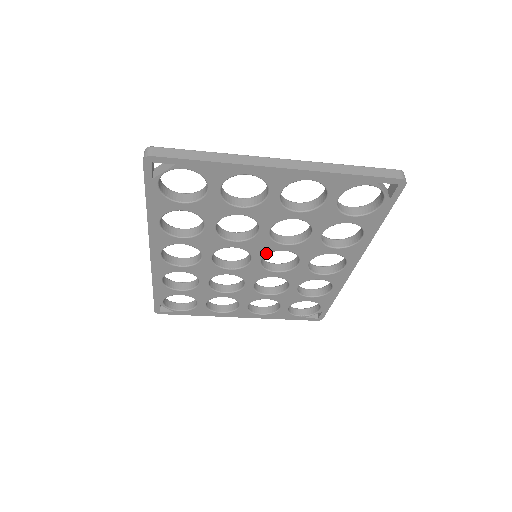
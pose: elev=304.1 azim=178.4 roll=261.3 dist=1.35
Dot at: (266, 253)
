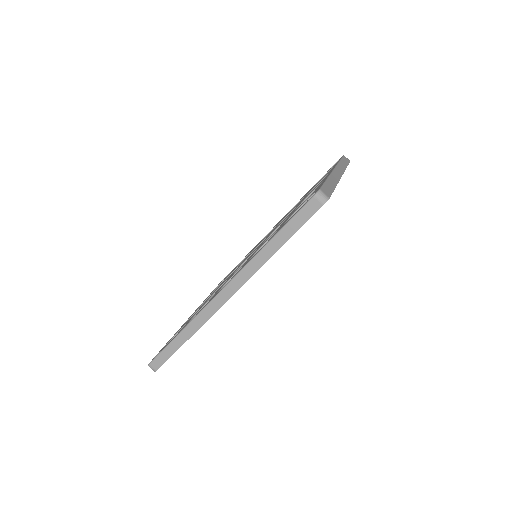
Dot at: occluded
